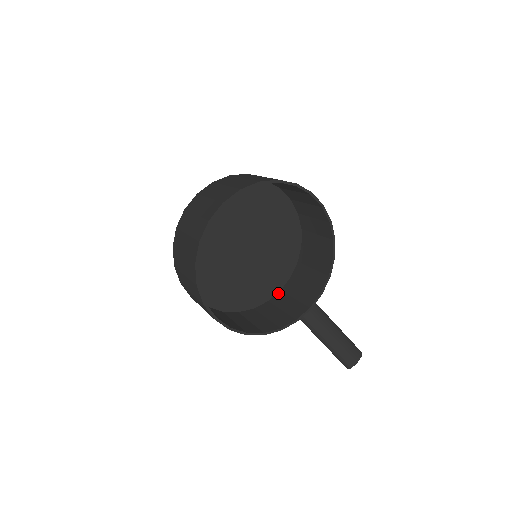
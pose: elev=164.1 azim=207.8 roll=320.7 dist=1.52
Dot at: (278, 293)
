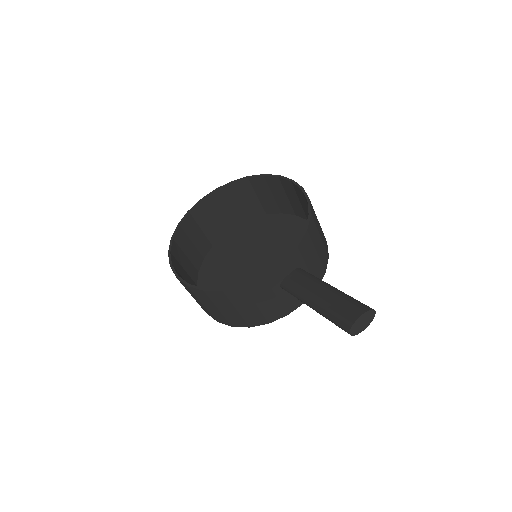
Dot at: (296, 300)
